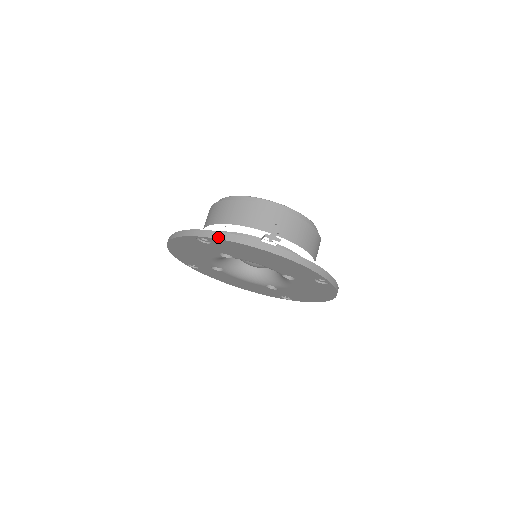
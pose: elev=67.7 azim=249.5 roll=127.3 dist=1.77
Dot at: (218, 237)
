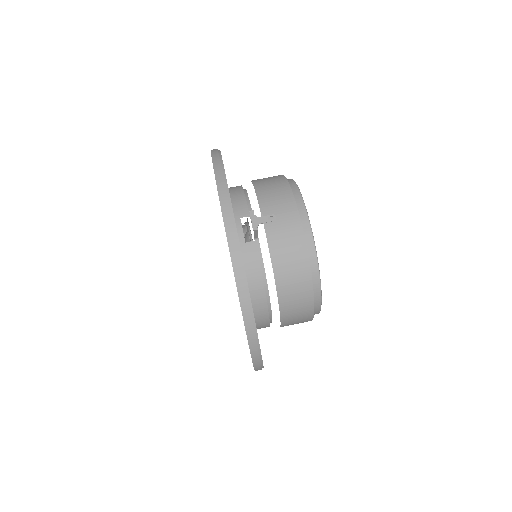
Dot at: (214, 161)
